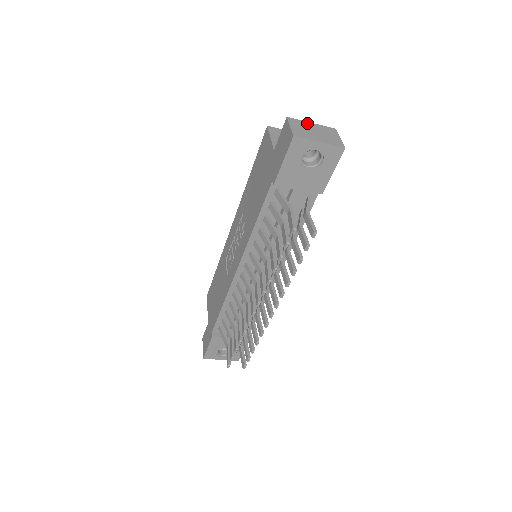
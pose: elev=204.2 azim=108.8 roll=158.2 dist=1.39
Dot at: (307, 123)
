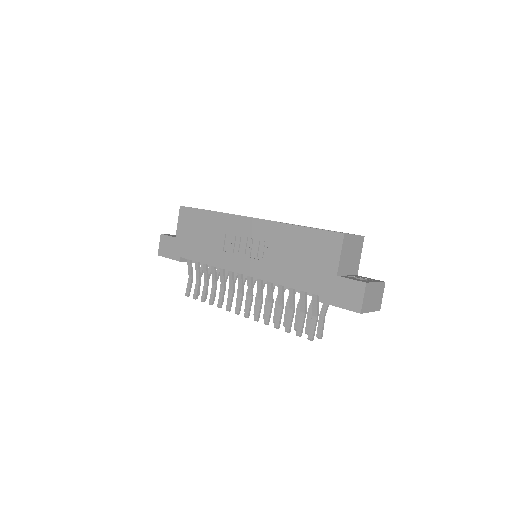
Dot at: (374, 285)
